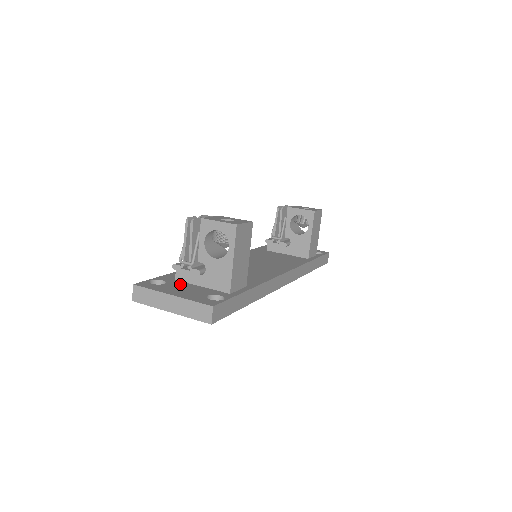
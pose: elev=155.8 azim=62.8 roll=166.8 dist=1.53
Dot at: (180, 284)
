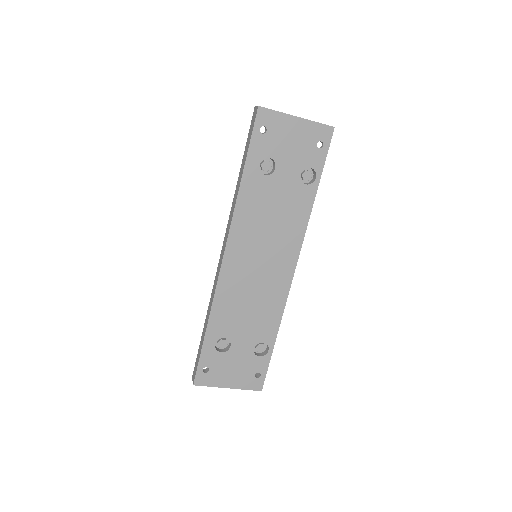
Dot at: occluded
